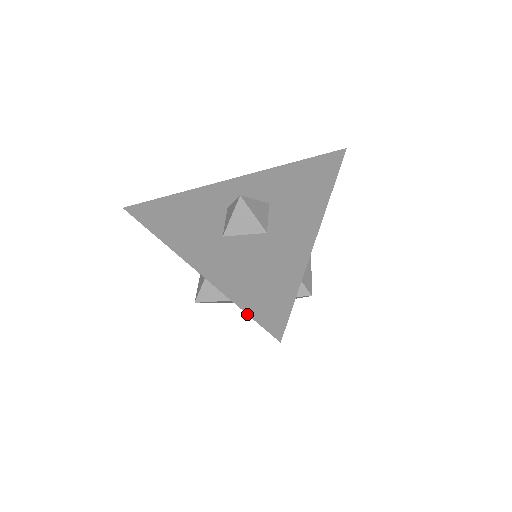
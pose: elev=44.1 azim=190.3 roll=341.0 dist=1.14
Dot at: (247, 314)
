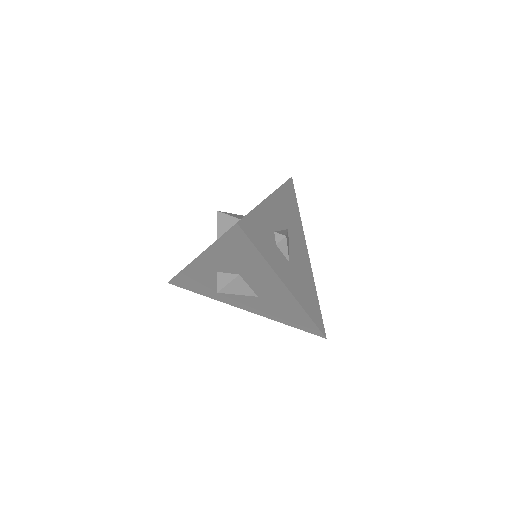
Dot at: (222, 235)
